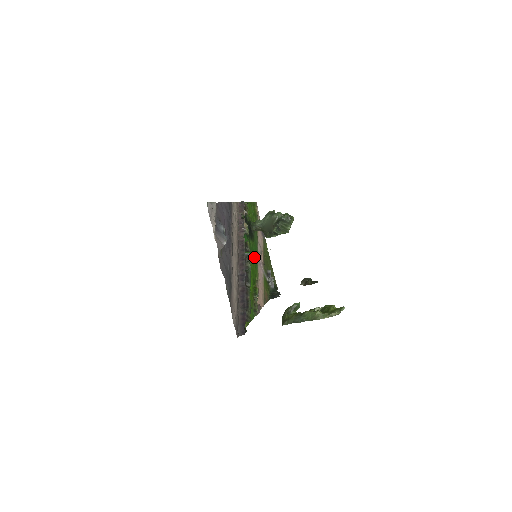
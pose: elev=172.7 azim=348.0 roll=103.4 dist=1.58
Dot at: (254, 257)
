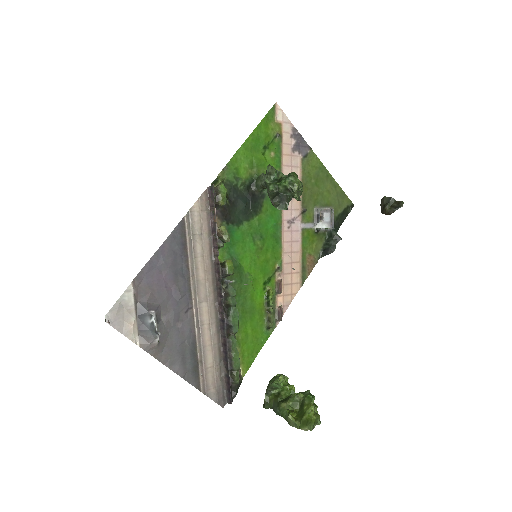
Dot at: (268, 235)
